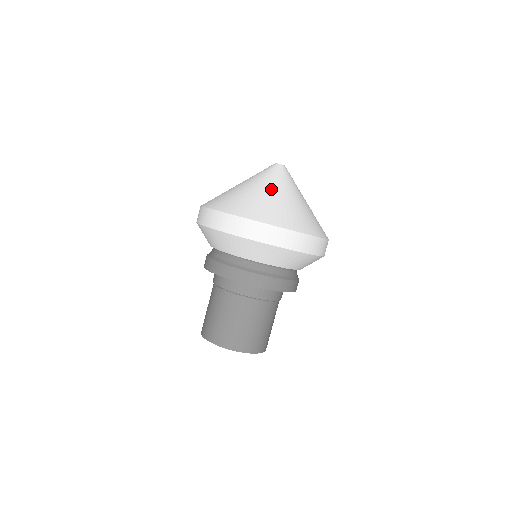
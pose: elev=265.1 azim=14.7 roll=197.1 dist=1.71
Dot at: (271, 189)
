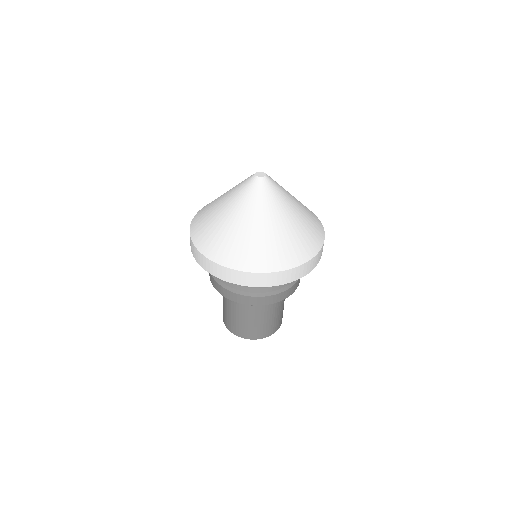
Dot at: (268, 221)
